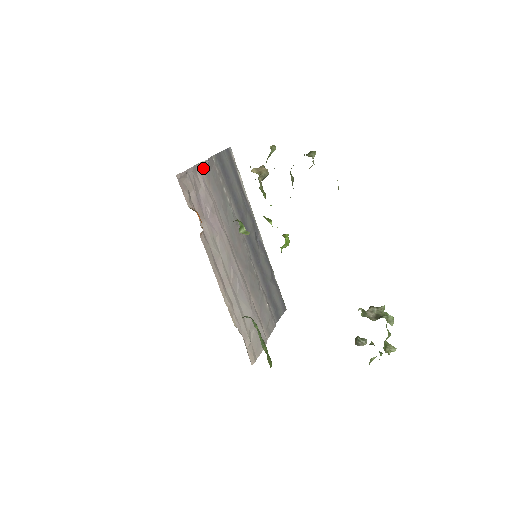
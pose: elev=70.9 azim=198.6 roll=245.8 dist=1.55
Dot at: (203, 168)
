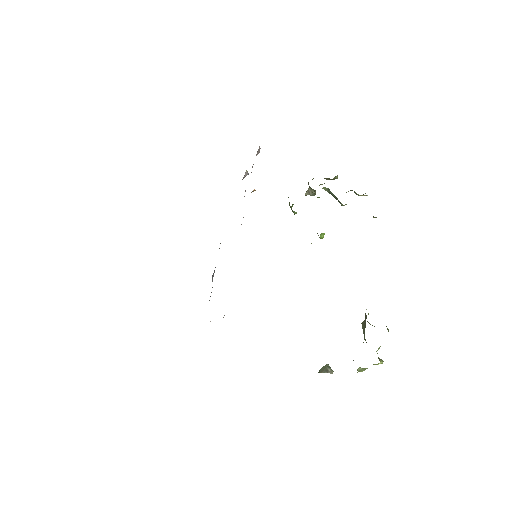
Dot at: (245, 174)
